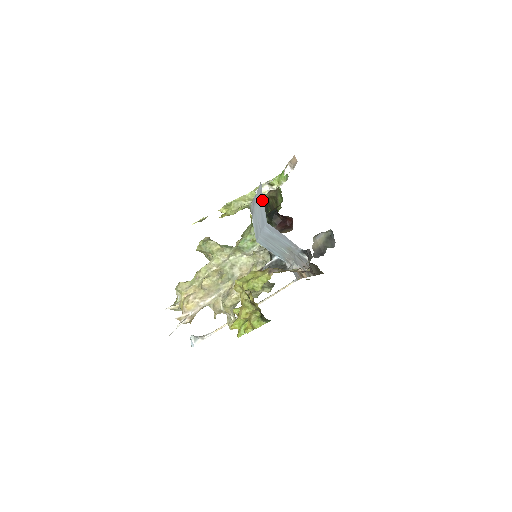
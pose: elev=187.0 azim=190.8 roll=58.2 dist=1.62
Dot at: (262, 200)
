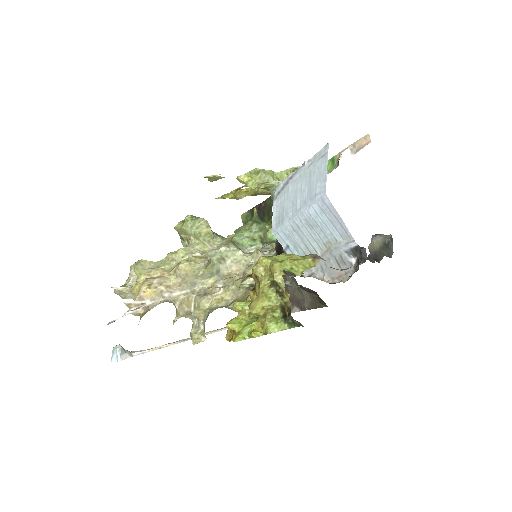
Dot at: (322, 167)
